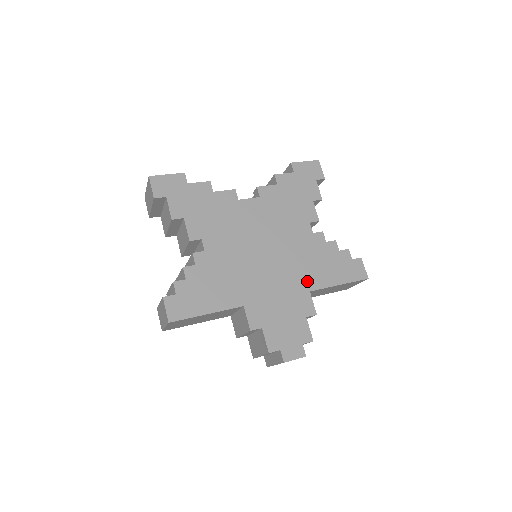
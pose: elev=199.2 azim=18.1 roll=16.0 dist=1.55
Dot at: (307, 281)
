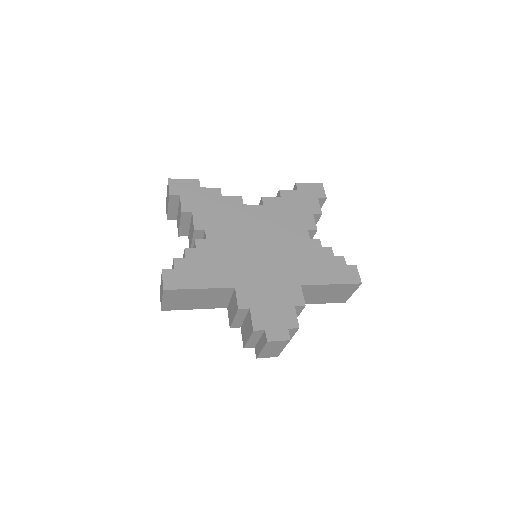
Dot at: (299, 276)
